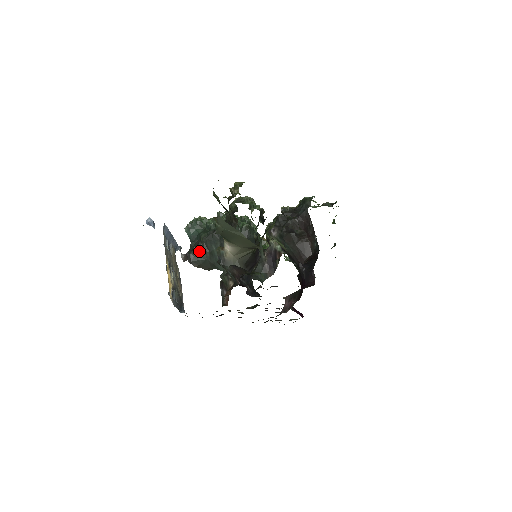
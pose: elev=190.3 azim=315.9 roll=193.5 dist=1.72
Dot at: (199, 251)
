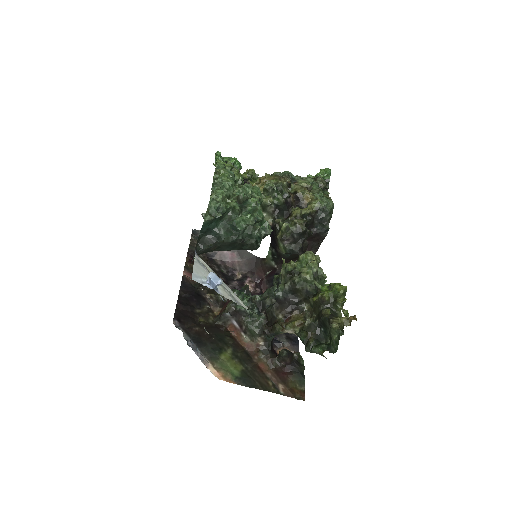
Dot at: (209, 250)
